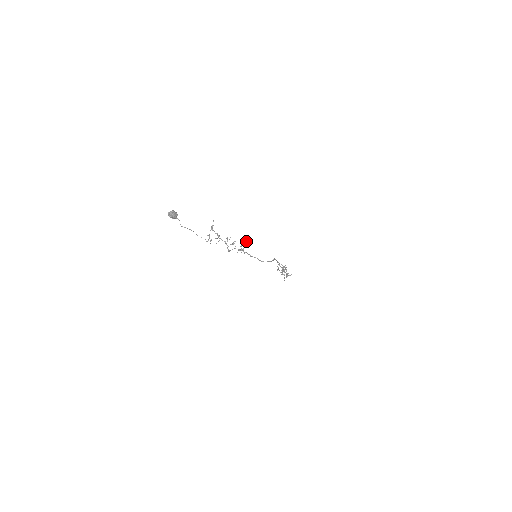
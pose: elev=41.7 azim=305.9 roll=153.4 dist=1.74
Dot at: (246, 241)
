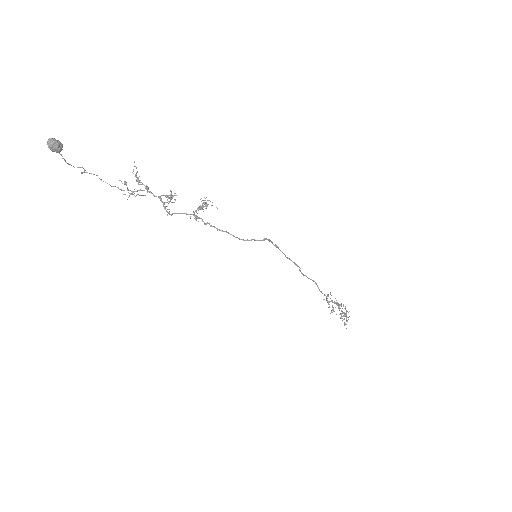
Dot at: (204, 202)
